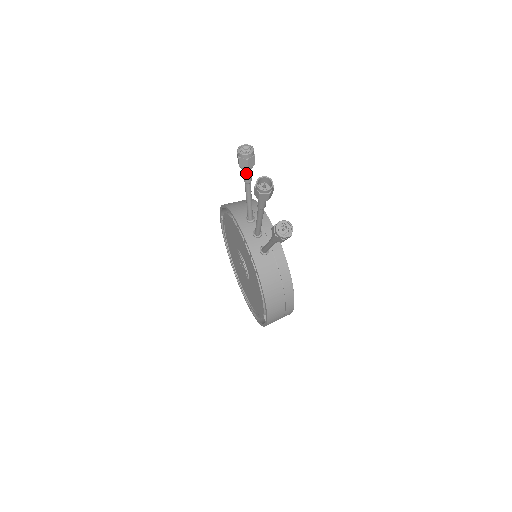
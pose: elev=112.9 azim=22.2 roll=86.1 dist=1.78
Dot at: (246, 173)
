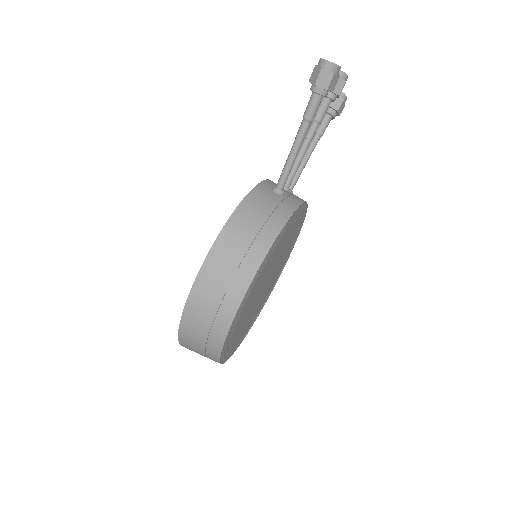
Dot at: (323, 118)
